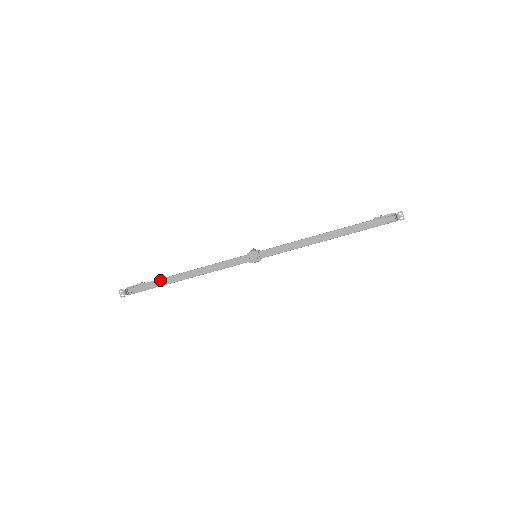
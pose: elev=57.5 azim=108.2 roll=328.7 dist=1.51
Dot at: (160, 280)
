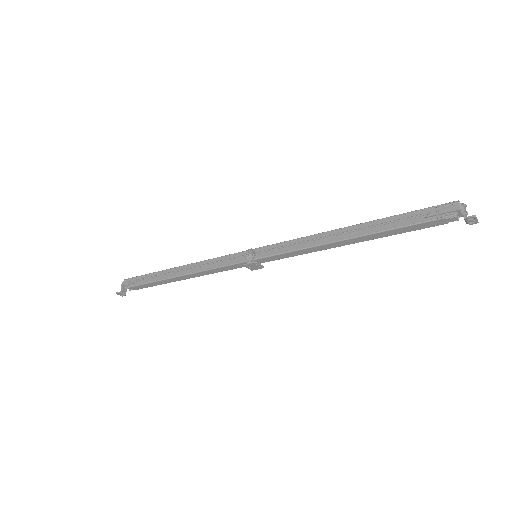
Dot at: (153, 283)
